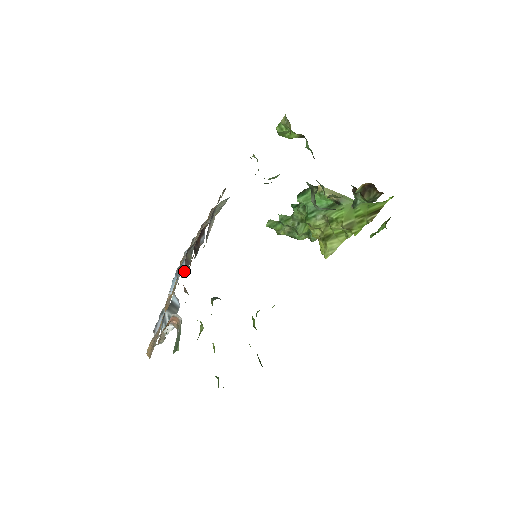
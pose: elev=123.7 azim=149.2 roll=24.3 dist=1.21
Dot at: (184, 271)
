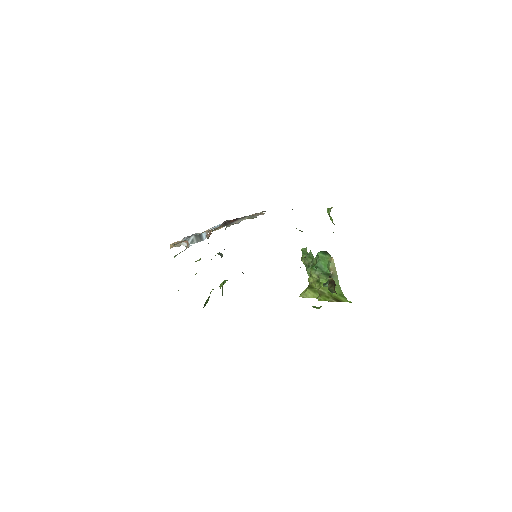
Dot at: occluded
